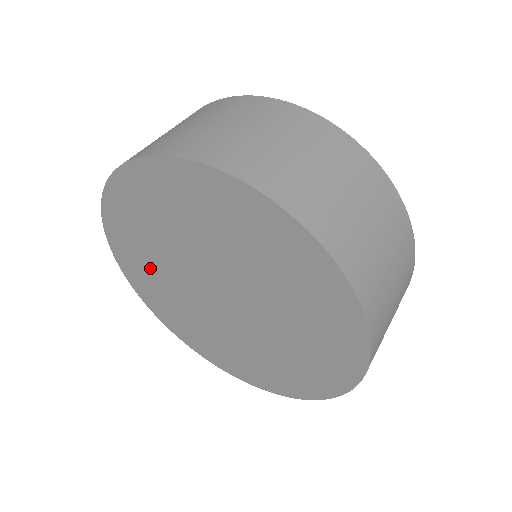
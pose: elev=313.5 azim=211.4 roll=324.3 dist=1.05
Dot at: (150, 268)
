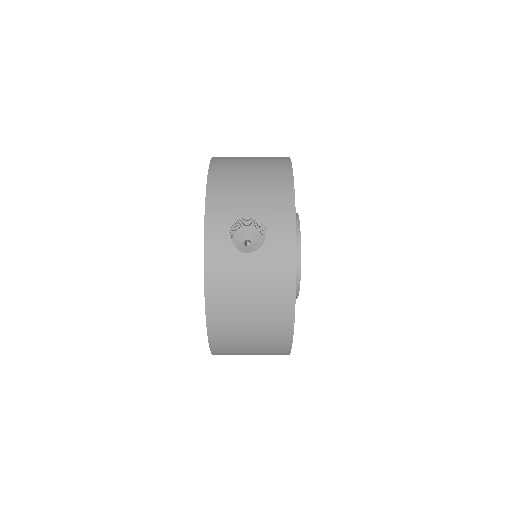
Dot at: occluded
